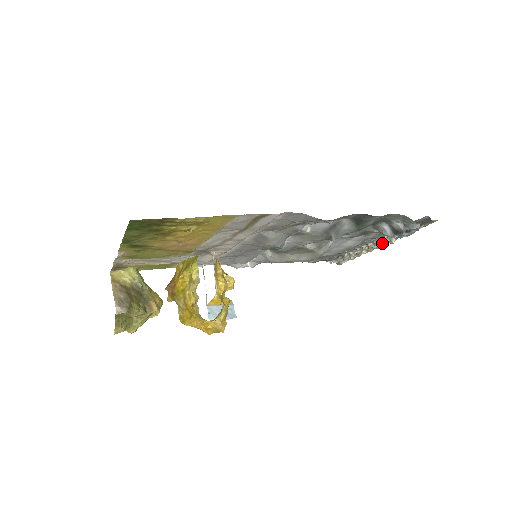
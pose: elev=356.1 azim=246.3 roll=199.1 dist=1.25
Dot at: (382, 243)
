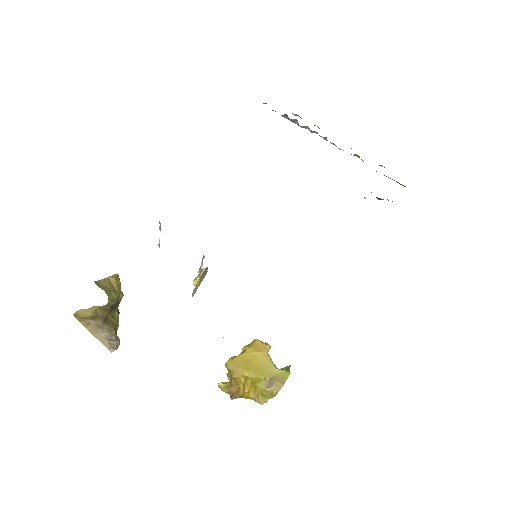
Dot at: occluded
